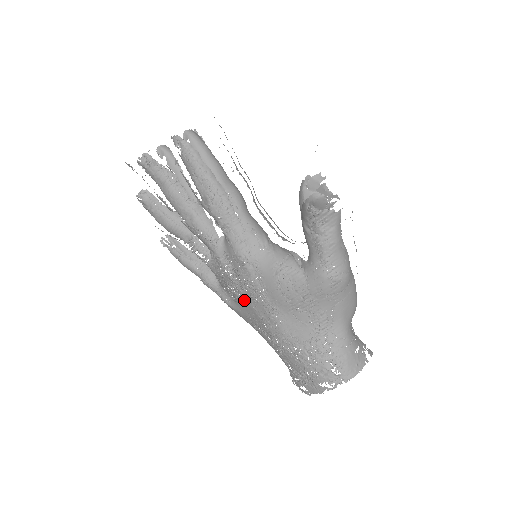
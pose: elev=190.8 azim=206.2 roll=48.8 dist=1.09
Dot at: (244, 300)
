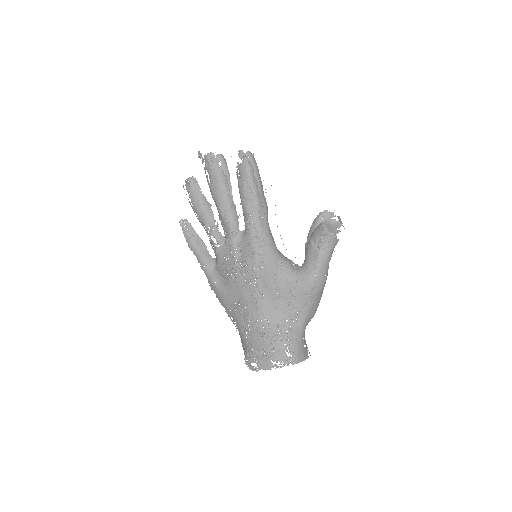
Dot at: (237, 283)
